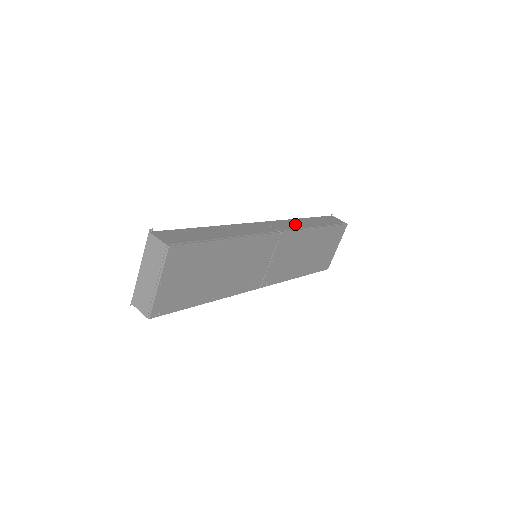
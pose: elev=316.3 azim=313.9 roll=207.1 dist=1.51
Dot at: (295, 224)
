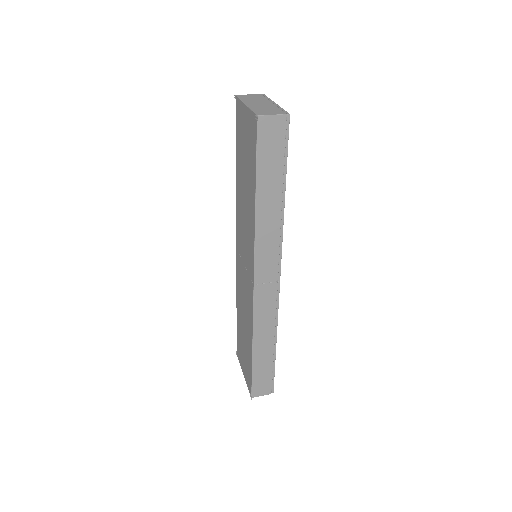
Dot at: occluded
